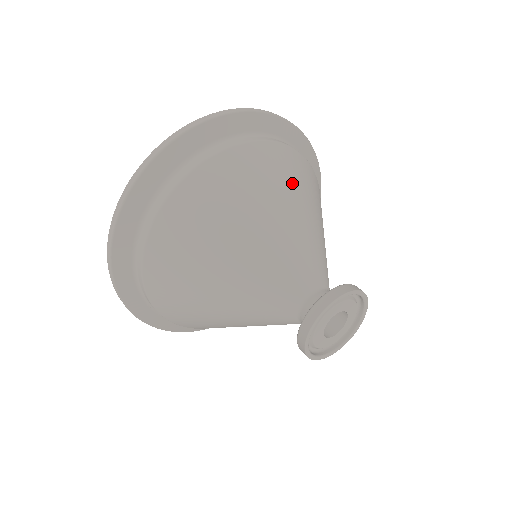
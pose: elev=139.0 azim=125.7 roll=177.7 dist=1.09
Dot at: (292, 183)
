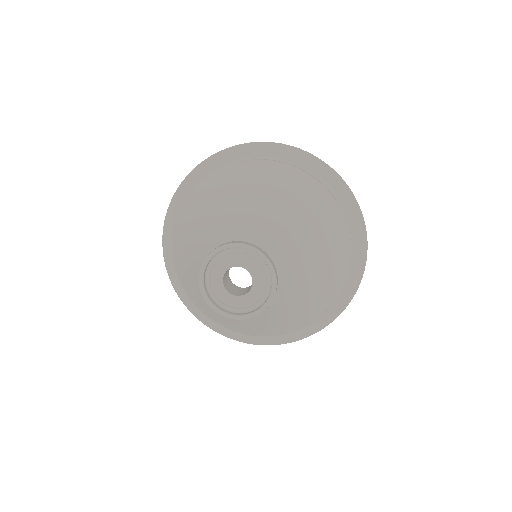
Dot at: (296, 197)
